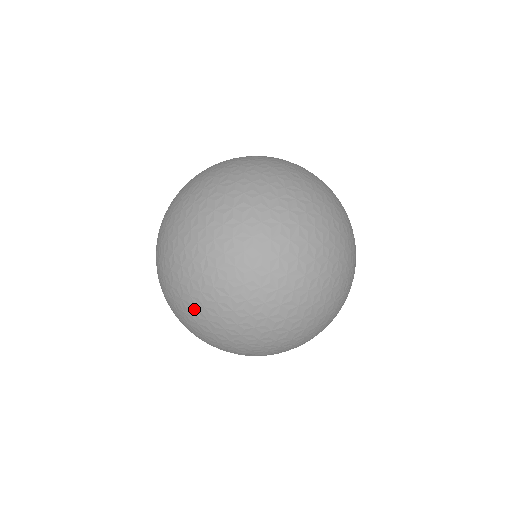
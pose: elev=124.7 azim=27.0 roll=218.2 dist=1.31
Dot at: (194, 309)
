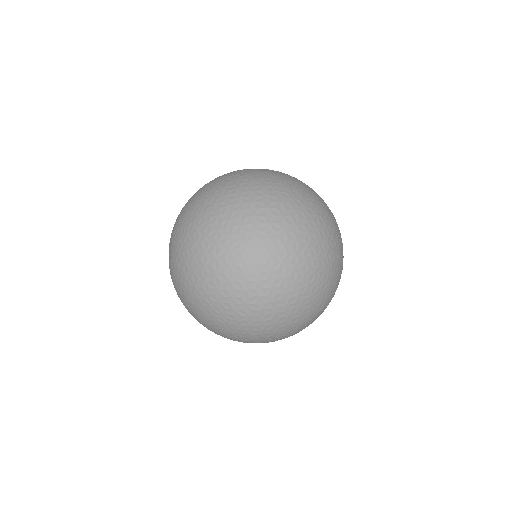
Dot at: (276, 312)
